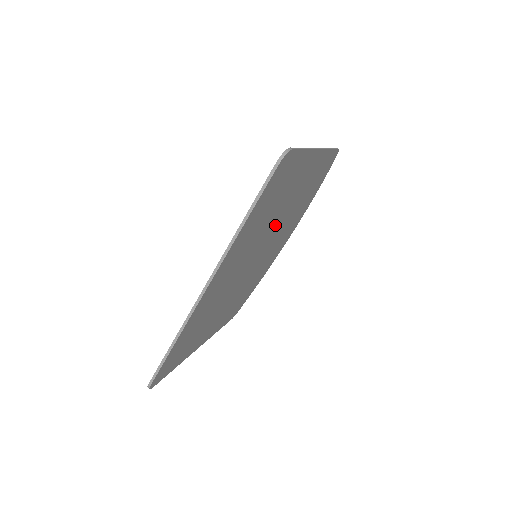
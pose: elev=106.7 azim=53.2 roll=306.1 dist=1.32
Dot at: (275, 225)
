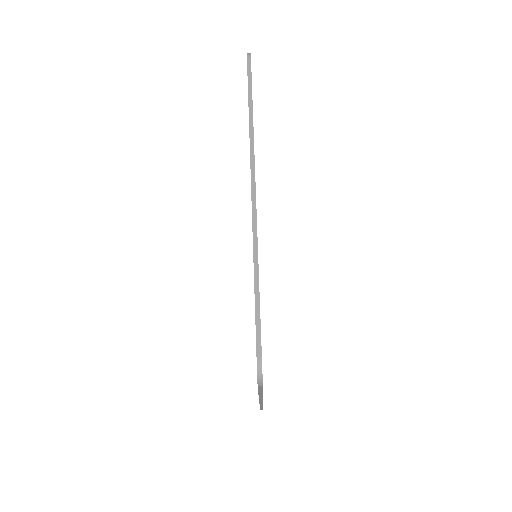
Dot at: occluded
